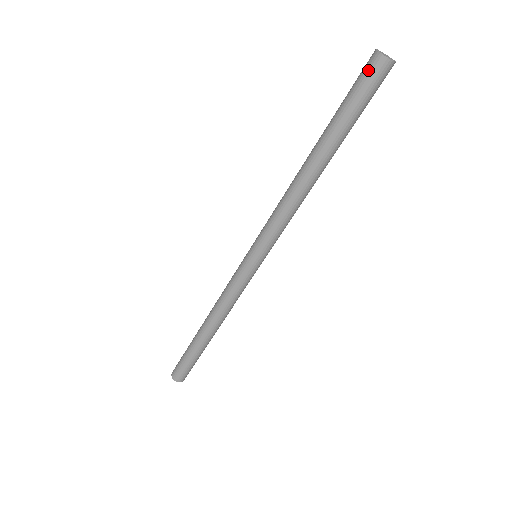
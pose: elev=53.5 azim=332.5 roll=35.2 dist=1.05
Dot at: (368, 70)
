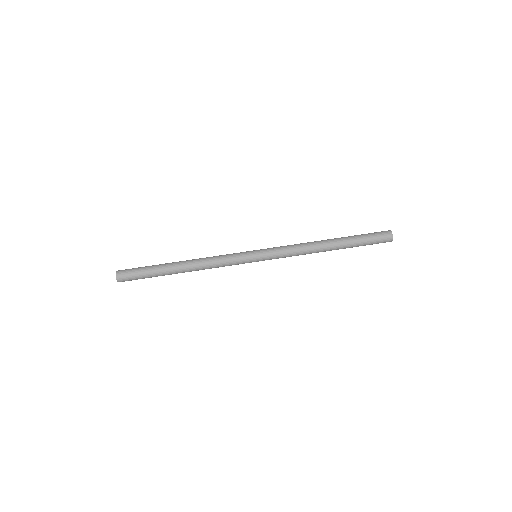
Dot at: (381, 232)
